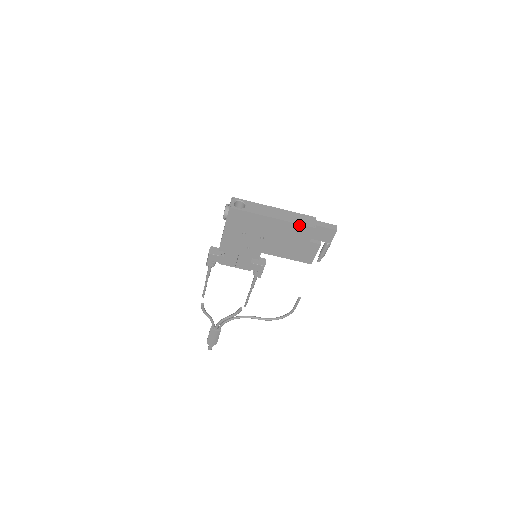
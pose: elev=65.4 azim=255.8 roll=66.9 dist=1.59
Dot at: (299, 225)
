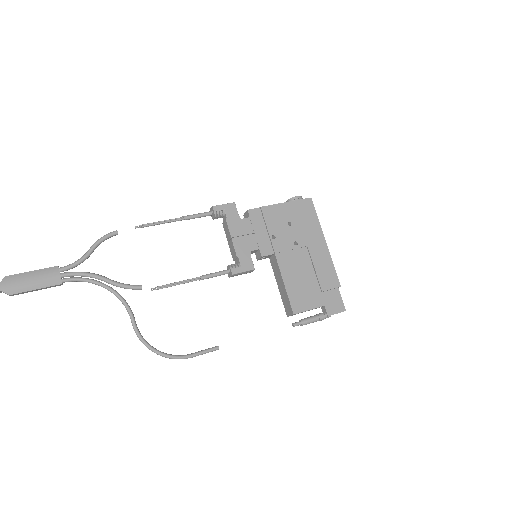
Dot at: (333, 269)
